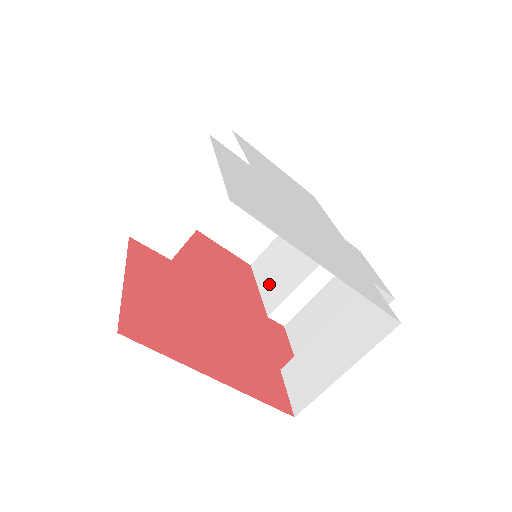
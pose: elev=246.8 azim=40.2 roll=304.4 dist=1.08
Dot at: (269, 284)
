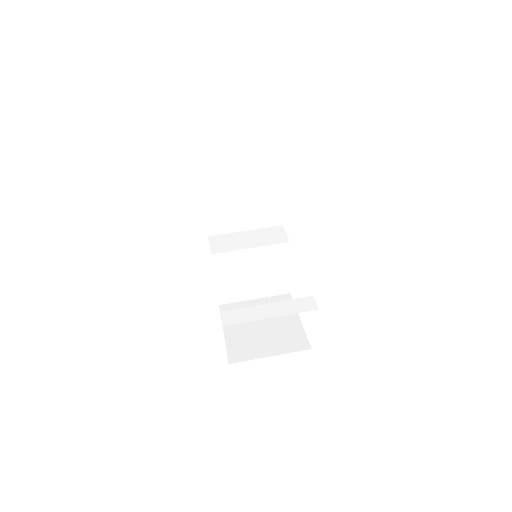
Dot at: occluded
